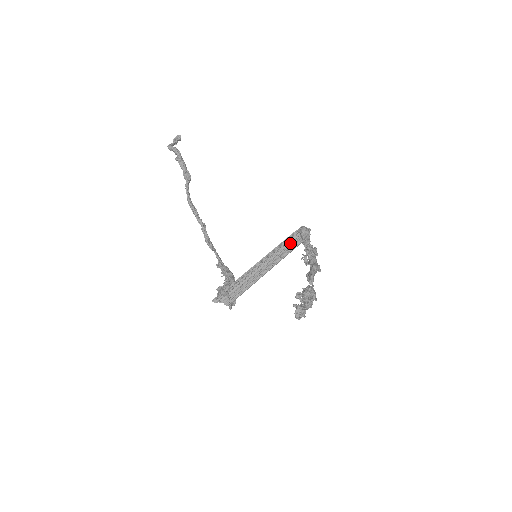
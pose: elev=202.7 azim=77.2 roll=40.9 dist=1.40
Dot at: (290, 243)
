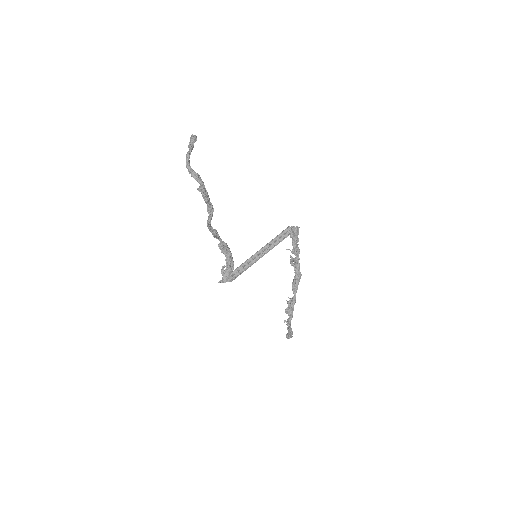
Dot at: (281, 237)
